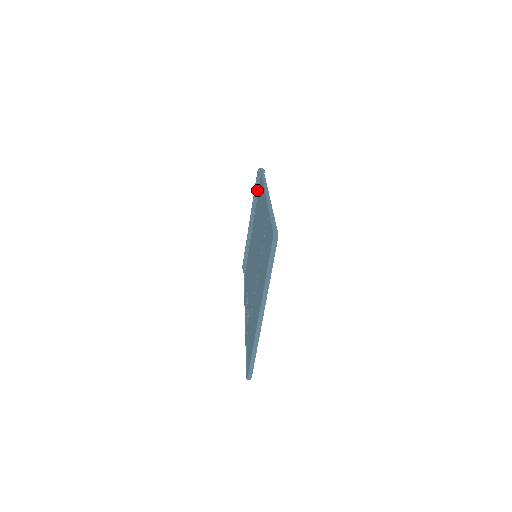
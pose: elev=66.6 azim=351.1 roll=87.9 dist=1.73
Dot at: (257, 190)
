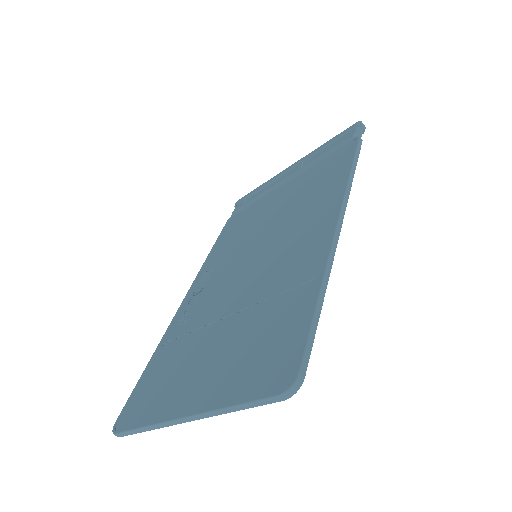
Dot at: (333, 150)
